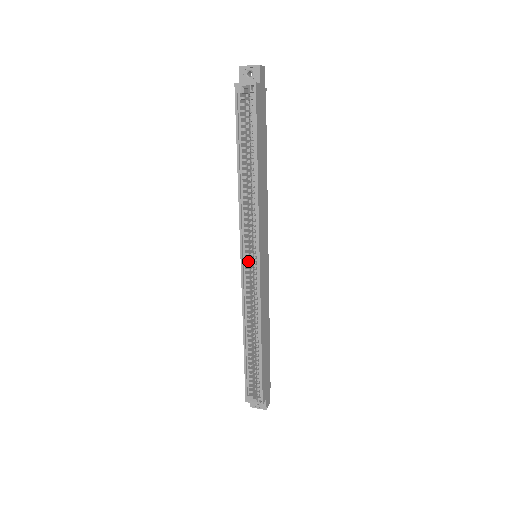
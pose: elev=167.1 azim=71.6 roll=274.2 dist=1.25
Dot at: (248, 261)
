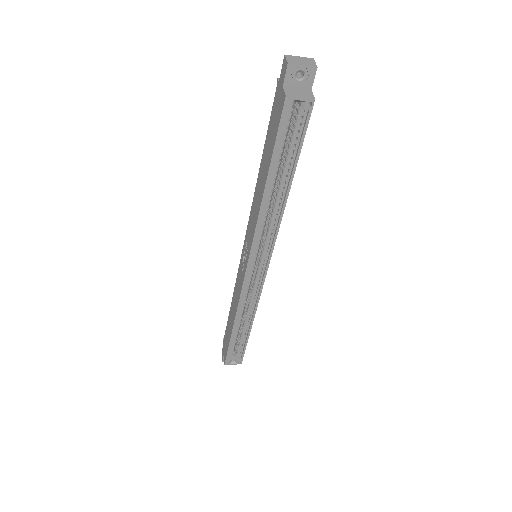
Dot at: occluded
